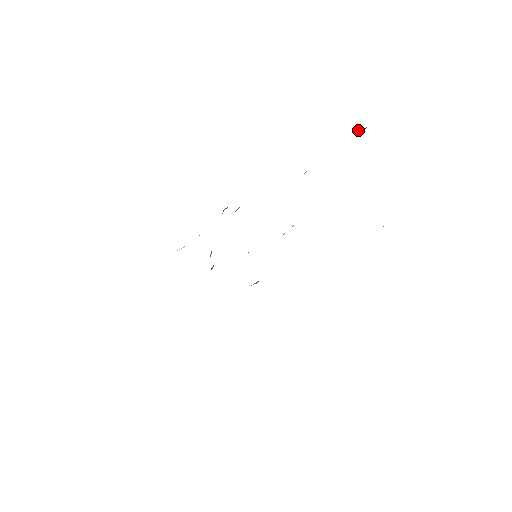
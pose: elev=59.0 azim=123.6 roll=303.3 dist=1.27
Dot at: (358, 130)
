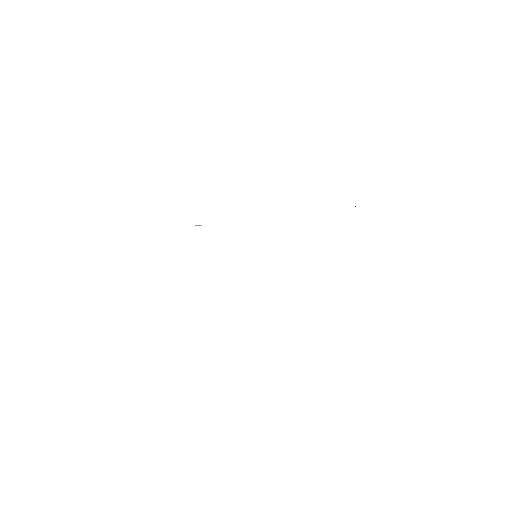
Dot at: occluded
